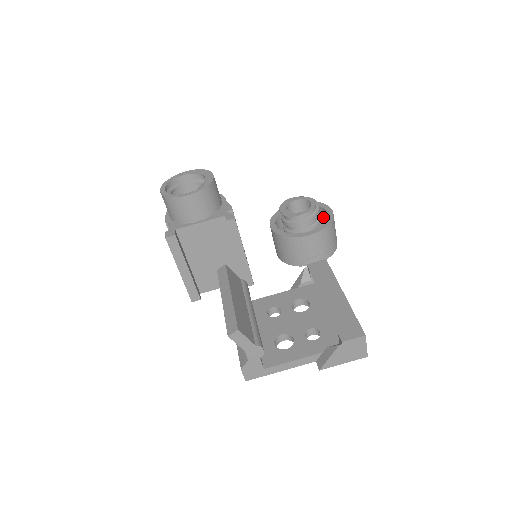
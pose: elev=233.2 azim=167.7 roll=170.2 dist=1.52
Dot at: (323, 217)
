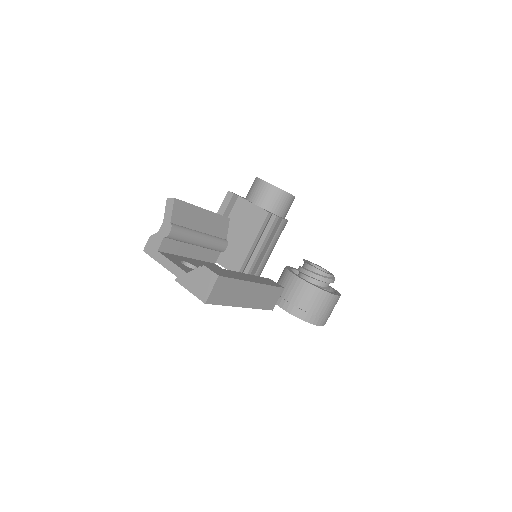
Dot at: occluded
